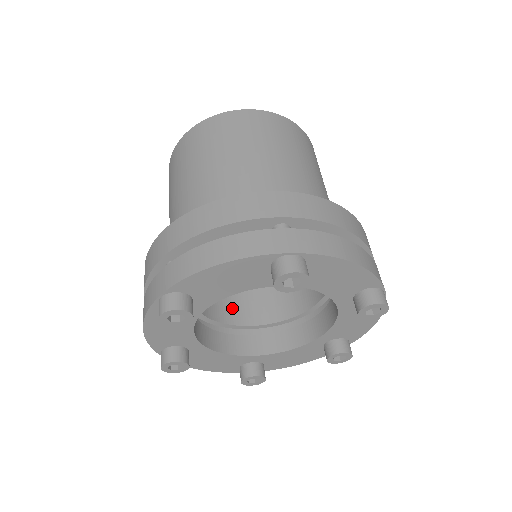
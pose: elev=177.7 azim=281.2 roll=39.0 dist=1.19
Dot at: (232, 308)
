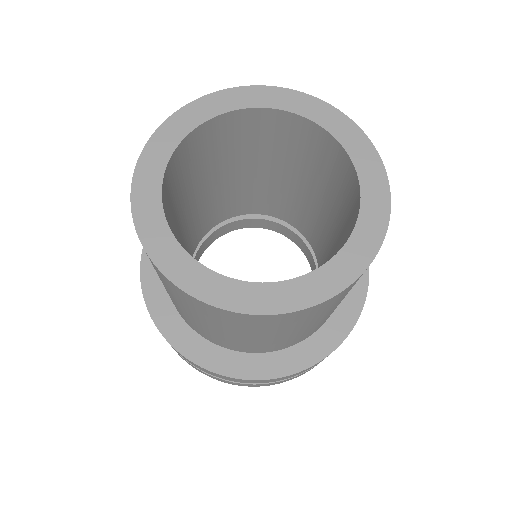
Dot at: (223, 212)
